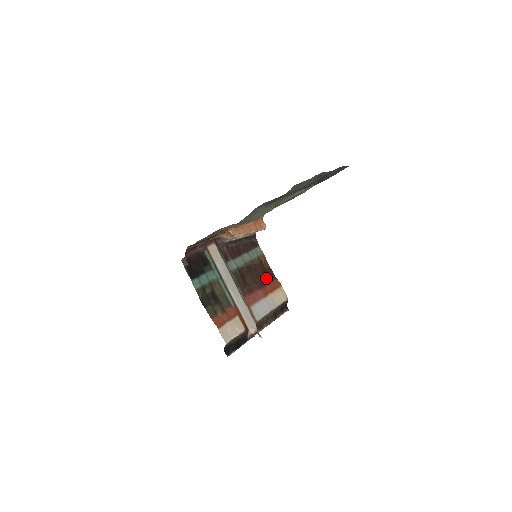
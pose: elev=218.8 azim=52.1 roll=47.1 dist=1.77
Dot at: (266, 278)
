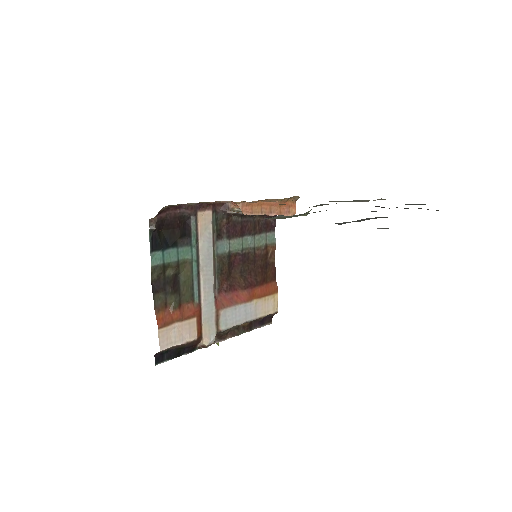
Dot at: (262, 277)
